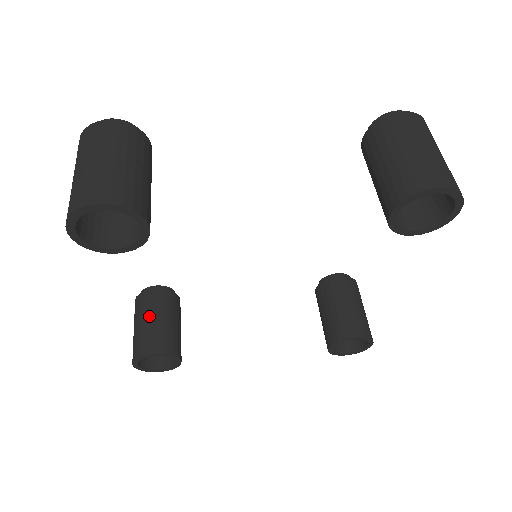
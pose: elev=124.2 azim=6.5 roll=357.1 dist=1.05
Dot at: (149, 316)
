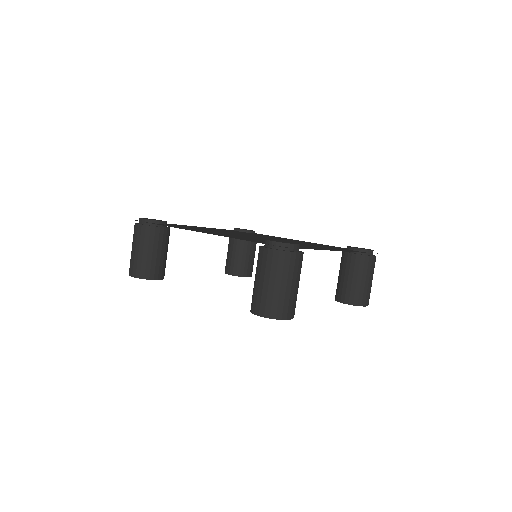
Dot at: (158, 250)
